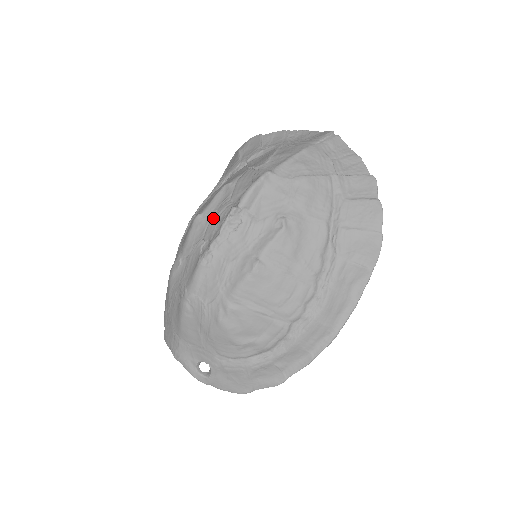
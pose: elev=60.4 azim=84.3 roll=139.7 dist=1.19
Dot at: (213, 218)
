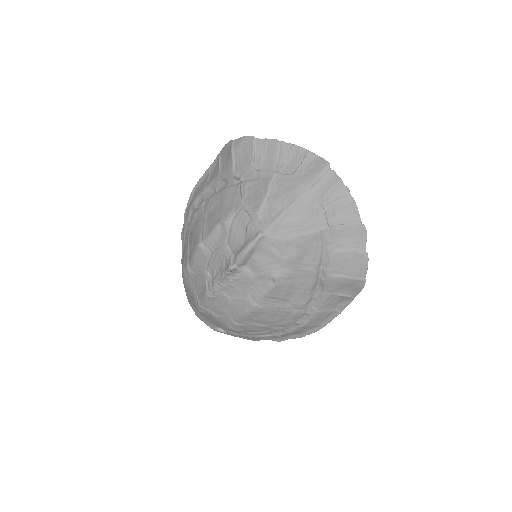
Dot at: (213, 255)
